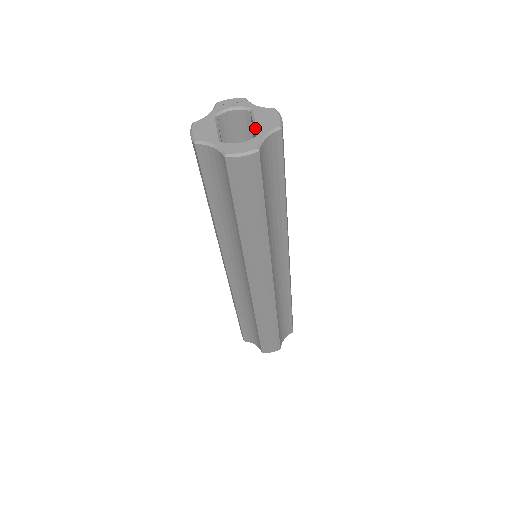
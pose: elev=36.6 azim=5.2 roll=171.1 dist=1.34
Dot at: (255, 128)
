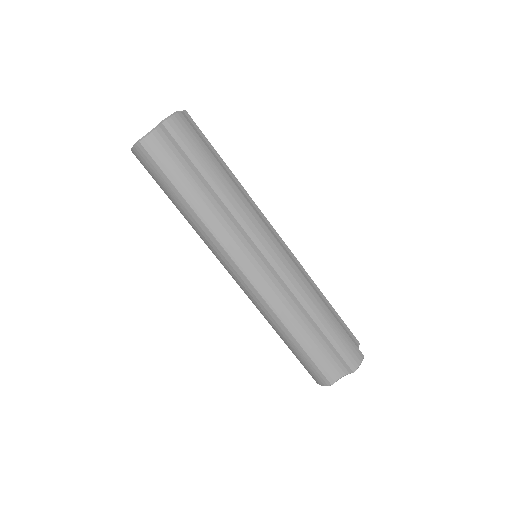
Dot at: occluded
